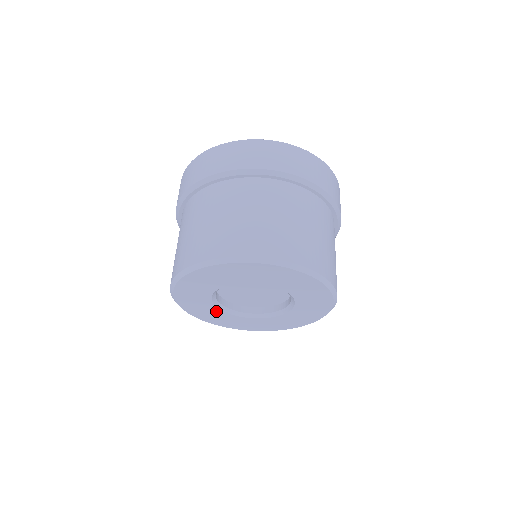
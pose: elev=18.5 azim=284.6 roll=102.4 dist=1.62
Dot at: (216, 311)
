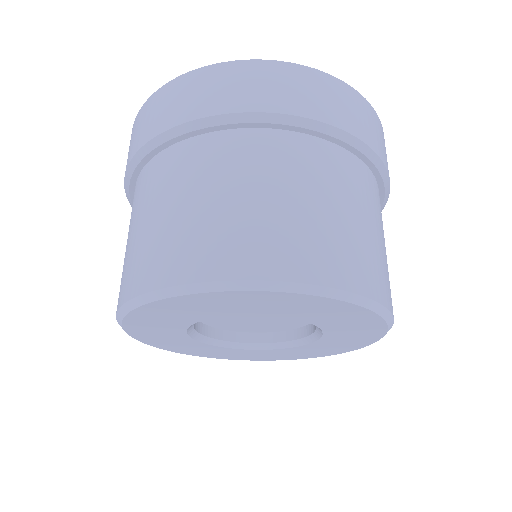
Dot at: (189, 341)
